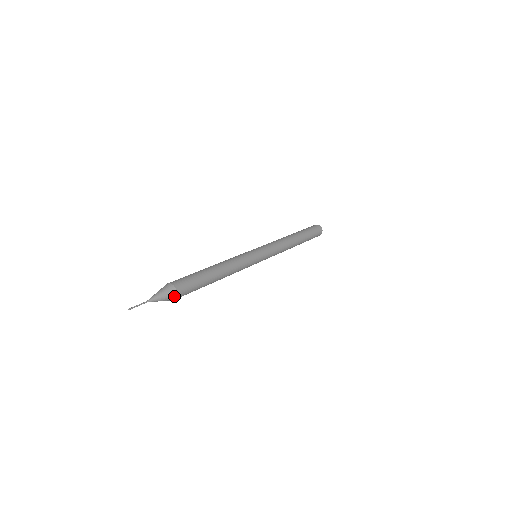
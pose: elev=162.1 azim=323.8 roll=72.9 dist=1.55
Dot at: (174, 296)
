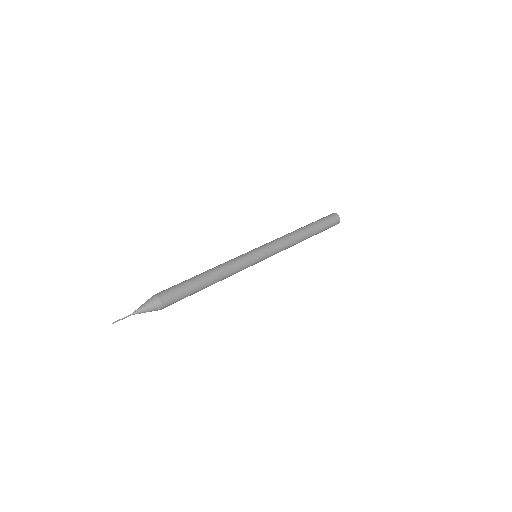
Dot at: (159, 308)
